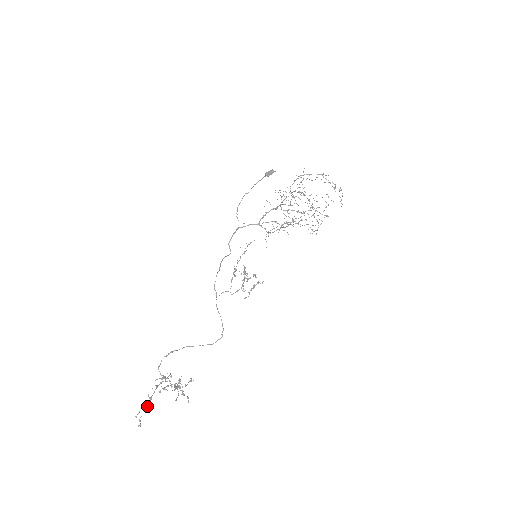
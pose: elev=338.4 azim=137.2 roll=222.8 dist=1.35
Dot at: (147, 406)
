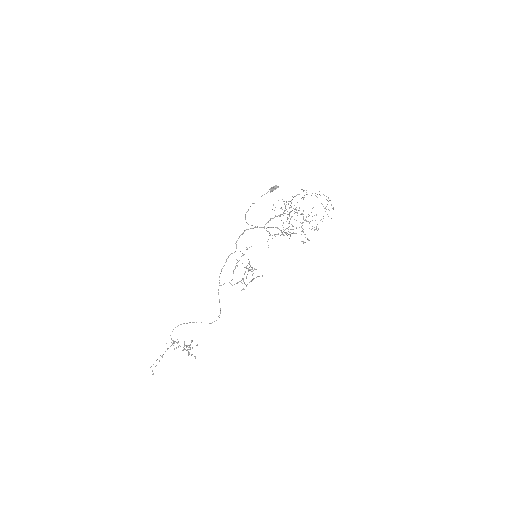
Dot at: occluded
